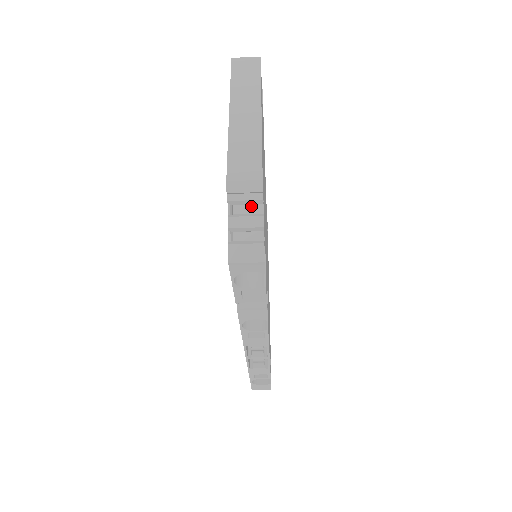
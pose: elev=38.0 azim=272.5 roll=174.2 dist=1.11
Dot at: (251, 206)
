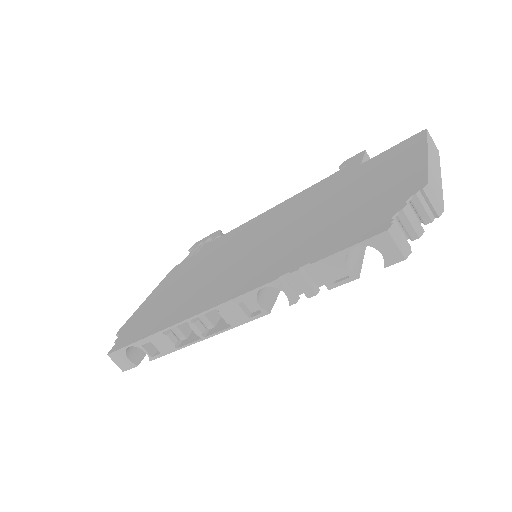
Dot at: occluded
